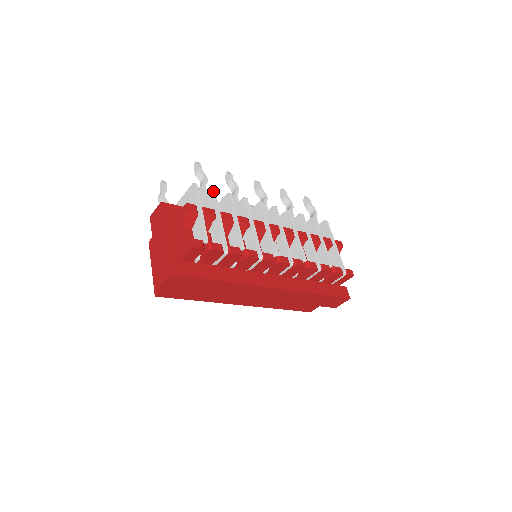
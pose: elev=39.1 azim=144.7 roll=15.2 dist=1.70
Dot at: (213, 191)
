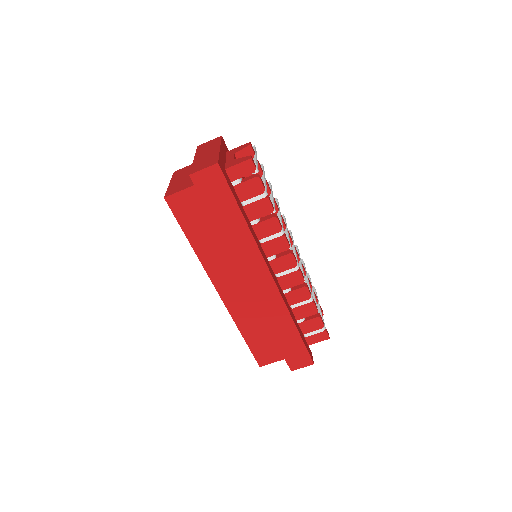
Dot at: (263, 166)
